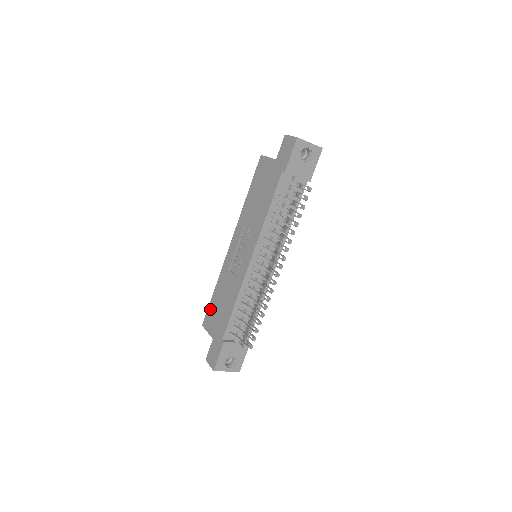
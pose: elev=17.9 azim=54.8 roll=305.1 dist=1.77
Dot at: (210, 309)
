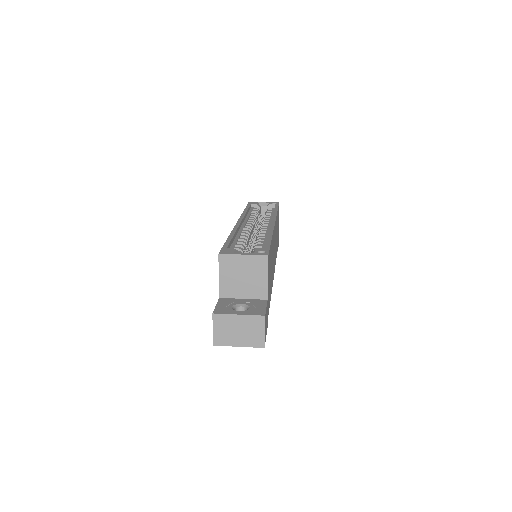
Dot at: occluded
